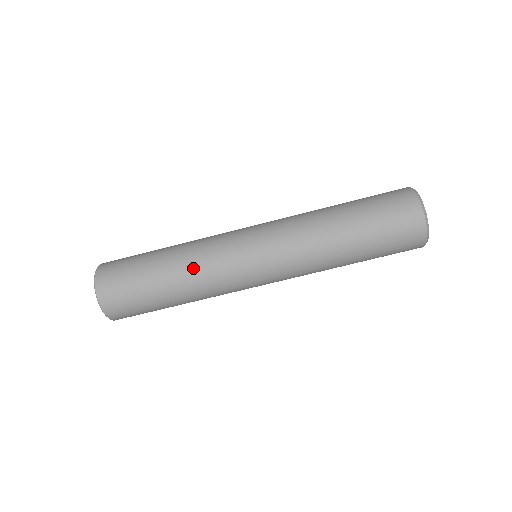
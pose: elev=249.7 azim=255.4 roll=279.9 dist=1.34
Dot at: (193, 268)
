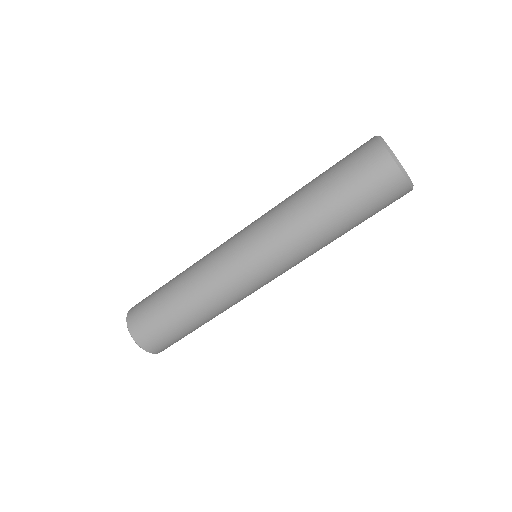
Dot at: (205, 296)
